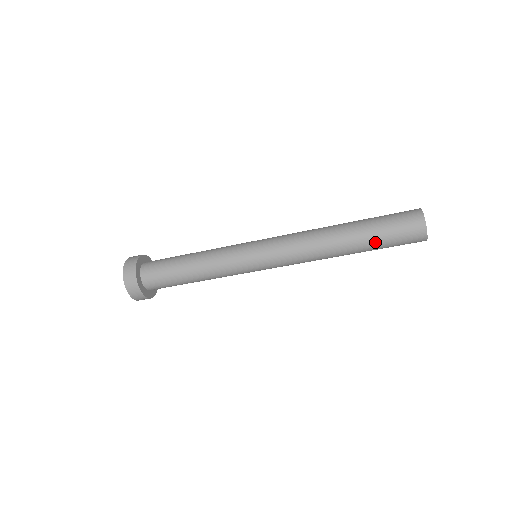
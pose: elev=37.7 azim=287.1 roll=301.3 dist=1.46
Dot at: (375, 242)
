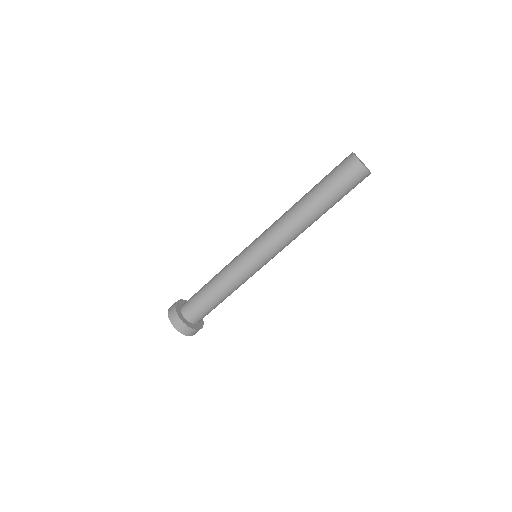
Dot at: (334, 199)
